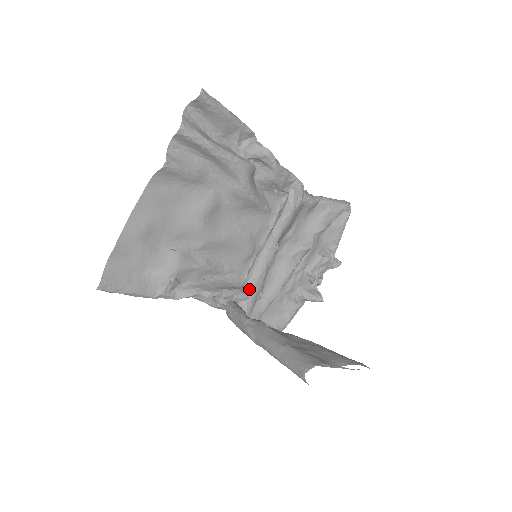
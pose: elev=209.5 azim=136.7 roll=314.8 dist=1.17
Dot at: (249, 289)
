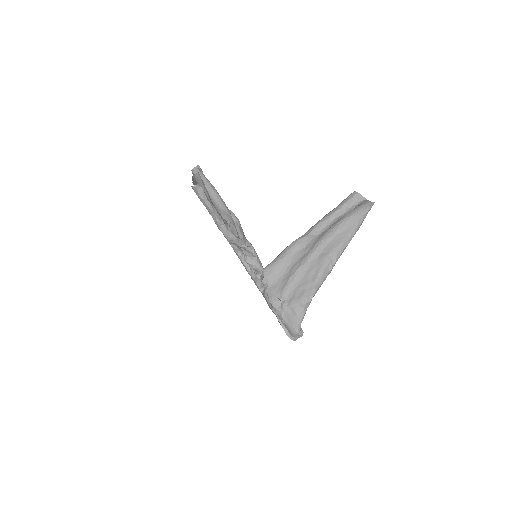
Dot at: occluded
